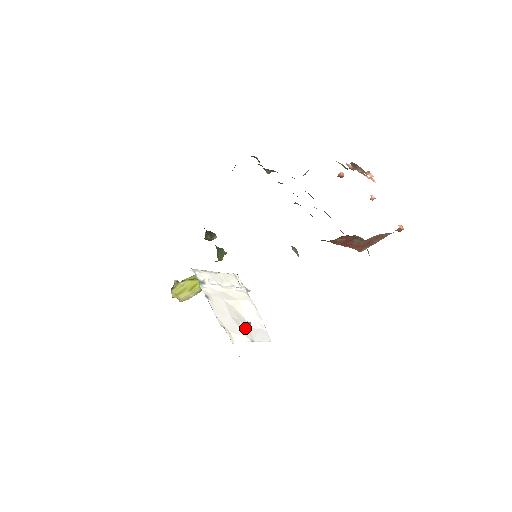
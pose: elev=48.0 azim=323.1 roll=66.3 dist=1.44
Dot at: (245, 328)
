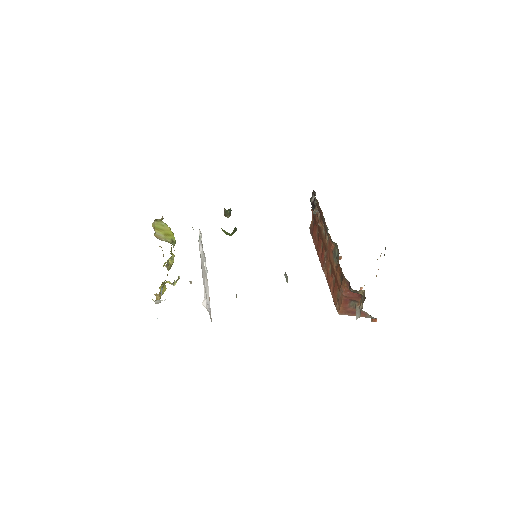
Dot at: occluded
